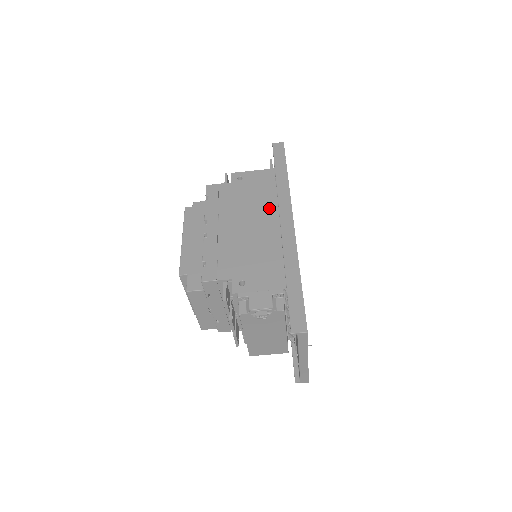
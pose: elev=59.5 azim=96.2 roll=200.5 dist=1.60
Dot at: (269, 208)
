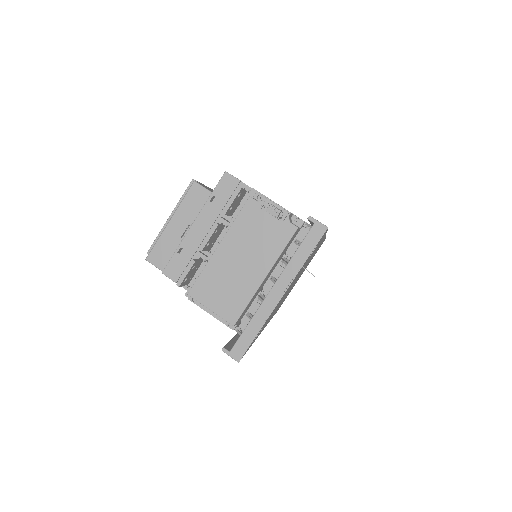
Dot at: occluded
